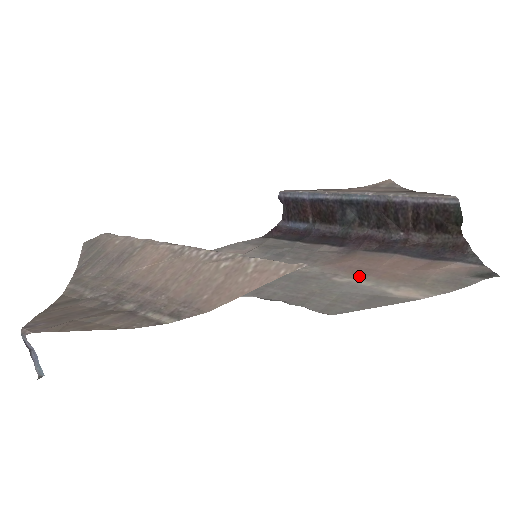
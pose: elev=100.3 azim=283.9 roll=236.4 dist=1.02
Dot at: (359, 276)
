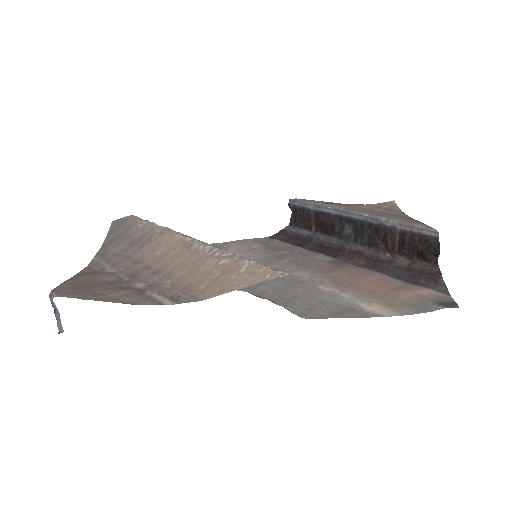
Dot at: (341, 287)
